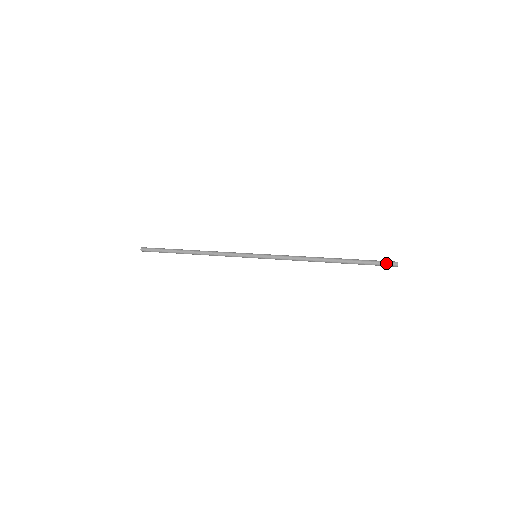
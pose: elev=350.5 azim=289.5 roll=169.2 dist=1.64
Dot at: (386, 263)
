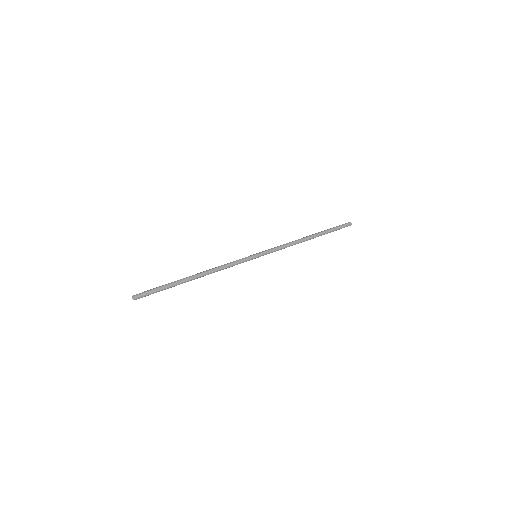
Dot at: (345, 224)
